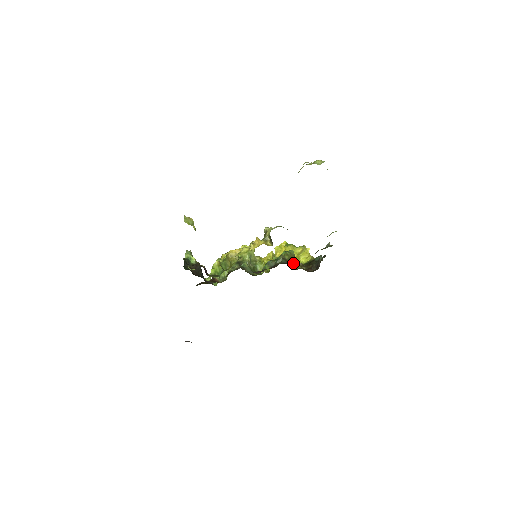
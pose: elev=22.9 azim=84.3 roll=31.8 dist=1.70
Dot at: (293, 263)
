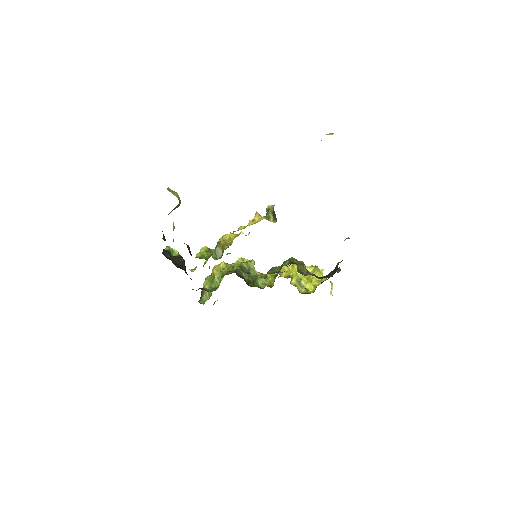
Dot at: (303, 273)
